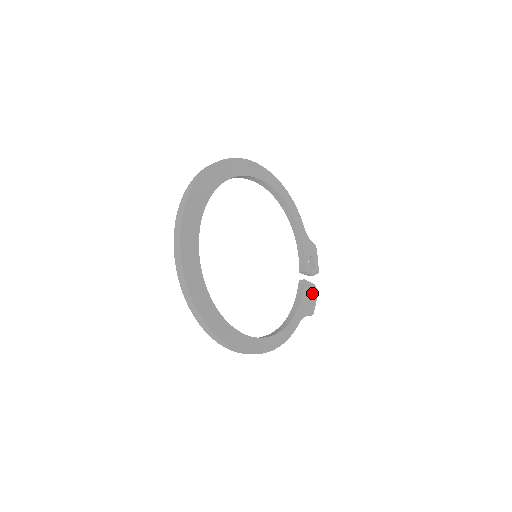
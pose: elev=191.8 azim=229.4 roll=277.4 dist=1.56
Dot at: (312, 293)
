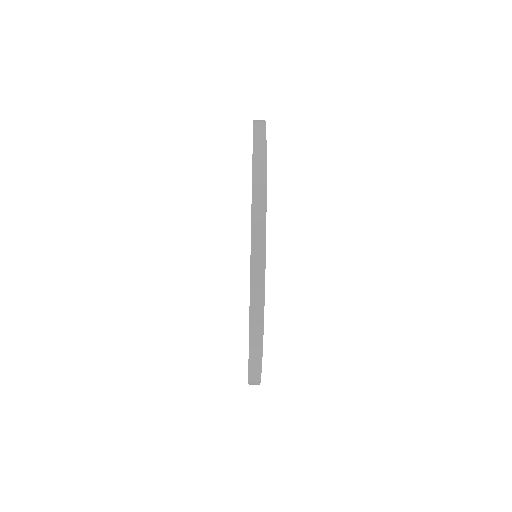
Dot at: occluded
